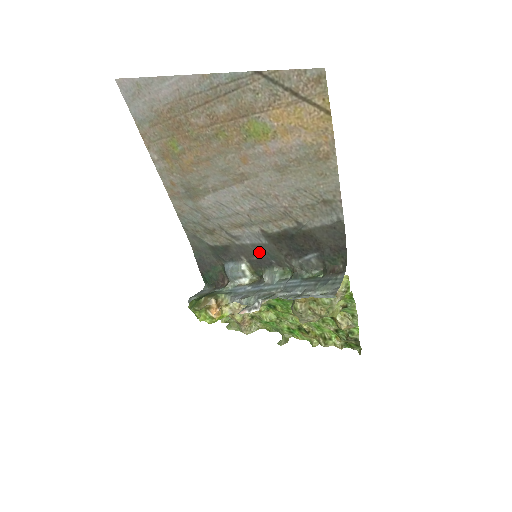
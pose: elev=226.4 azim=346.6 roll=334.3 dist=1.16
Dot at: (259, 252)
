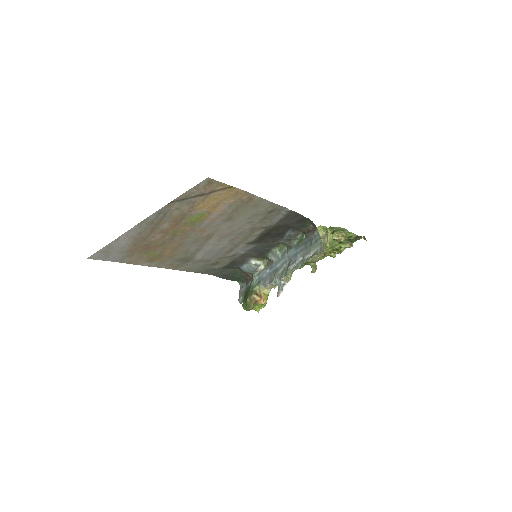
Dot at: (255, 251)
